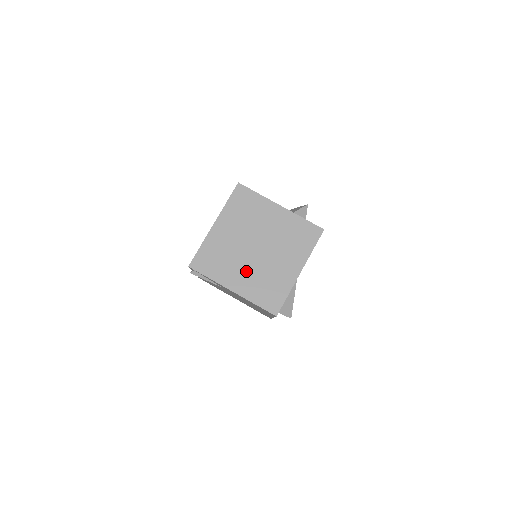
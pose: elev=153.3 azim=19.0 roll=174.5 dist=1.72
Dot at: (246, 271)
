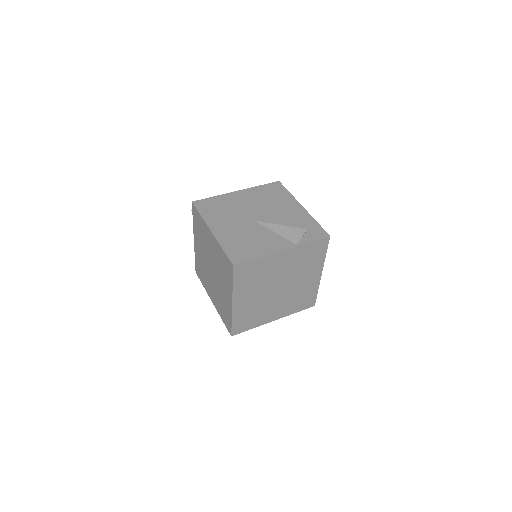
Dot at: (278, 305)
